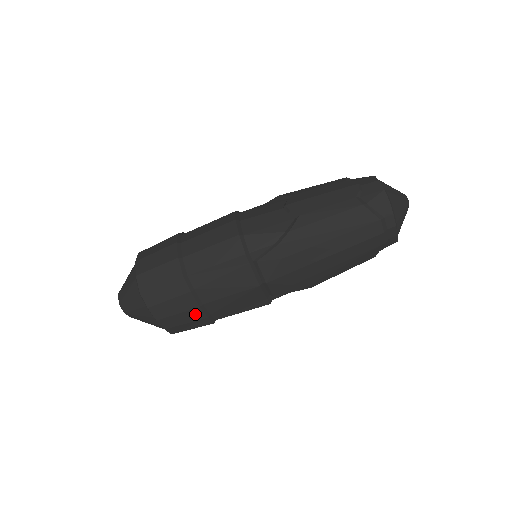
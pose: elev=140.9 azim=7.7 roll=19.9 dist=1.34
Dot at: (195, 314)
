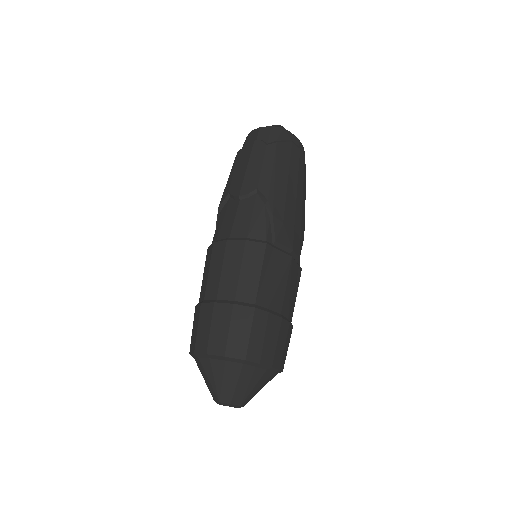
Dot at: (283, 329)
